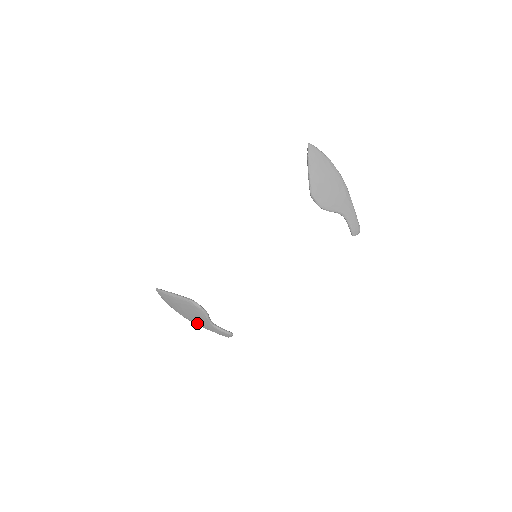
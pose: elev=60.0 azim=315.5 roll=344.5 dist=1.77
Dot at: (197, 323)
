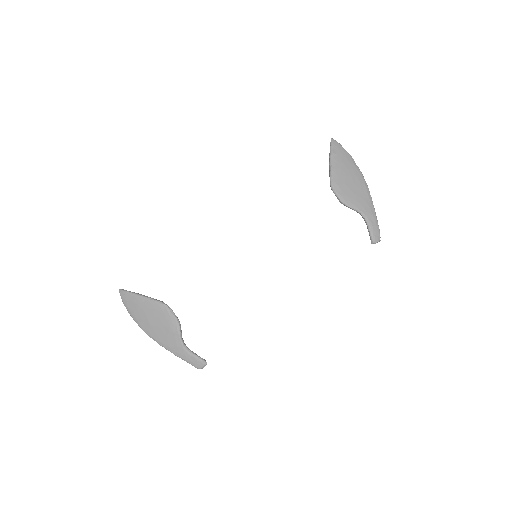
Dot at: (162, 342)
